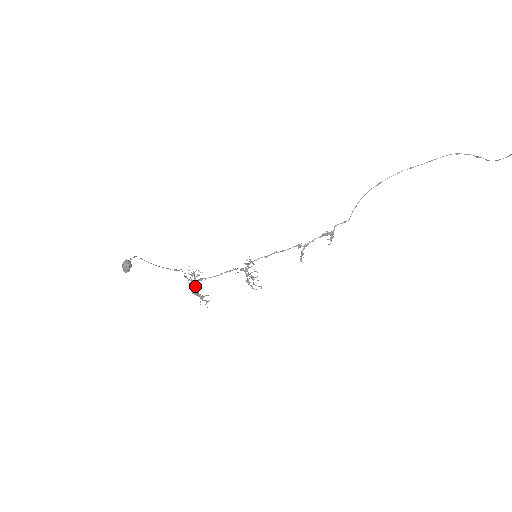
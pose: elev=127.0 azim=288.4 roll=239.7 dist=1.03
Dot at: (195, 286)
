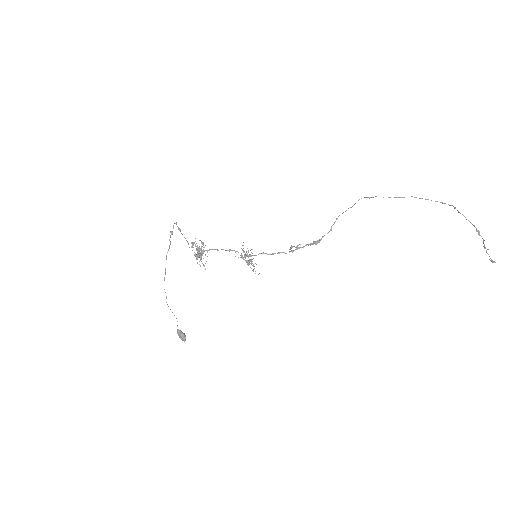
Dot at: occluded
